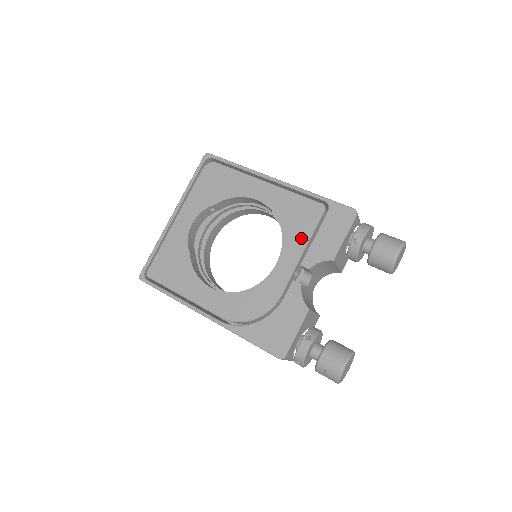
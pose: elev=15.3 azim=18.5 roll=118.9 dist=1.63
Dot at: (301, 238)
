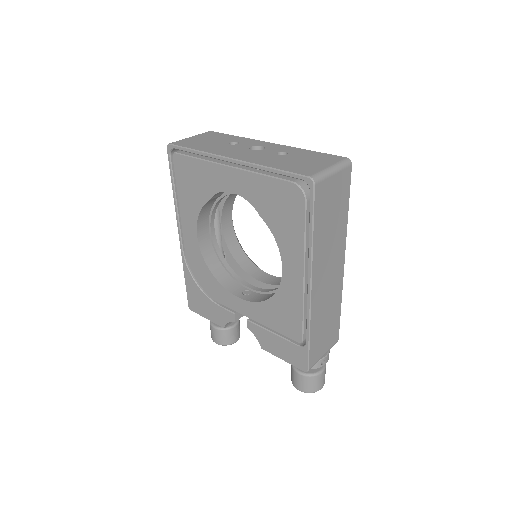
Dot at: (266, 320)
